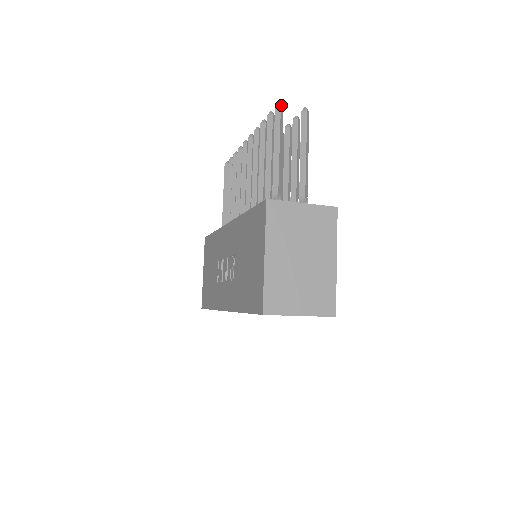
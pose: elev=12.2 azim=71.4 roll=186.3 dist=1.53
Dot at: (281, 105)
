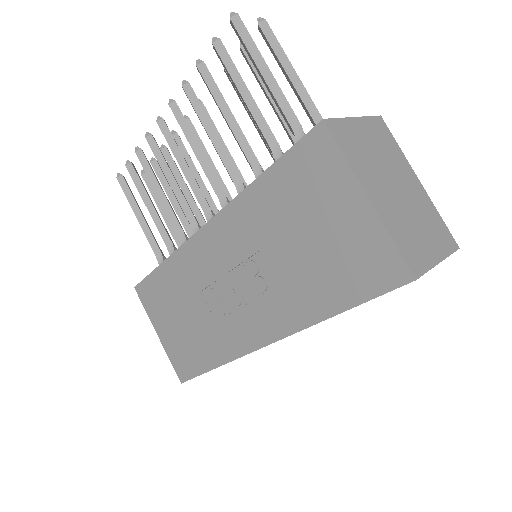
Dot at: (236, 15)
